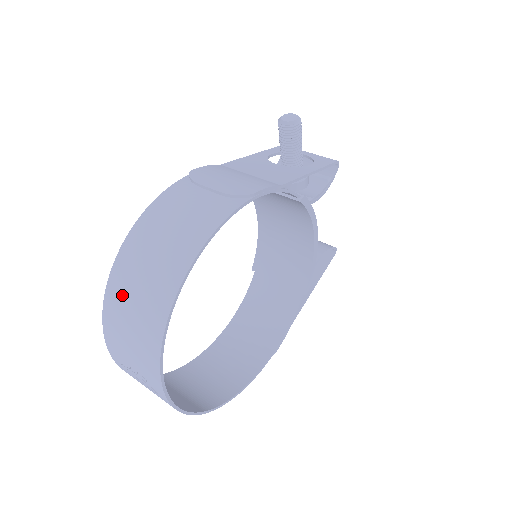
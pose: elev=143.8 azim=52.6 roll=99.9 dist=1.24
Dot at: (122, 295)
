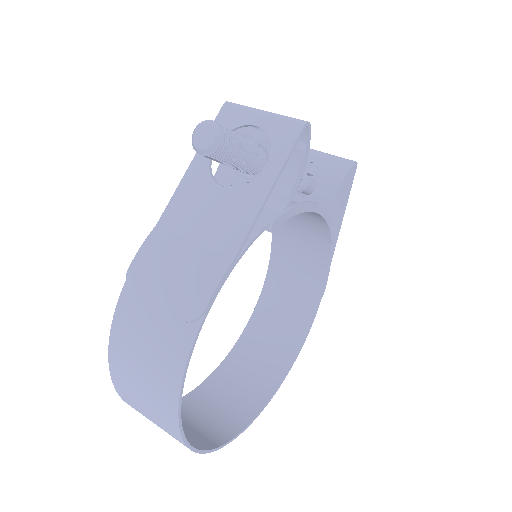
Dot at: occluded
